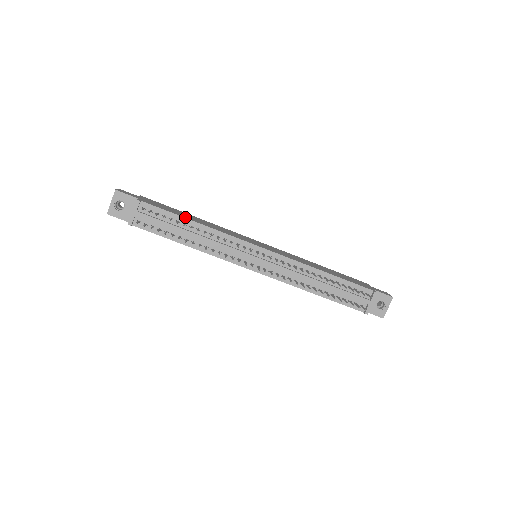
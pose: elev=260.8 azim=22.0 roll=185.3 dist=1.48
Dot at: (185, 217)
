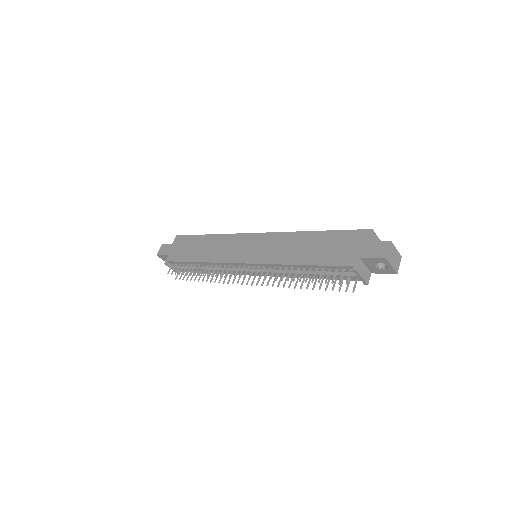
Dot at: (192, 260)
